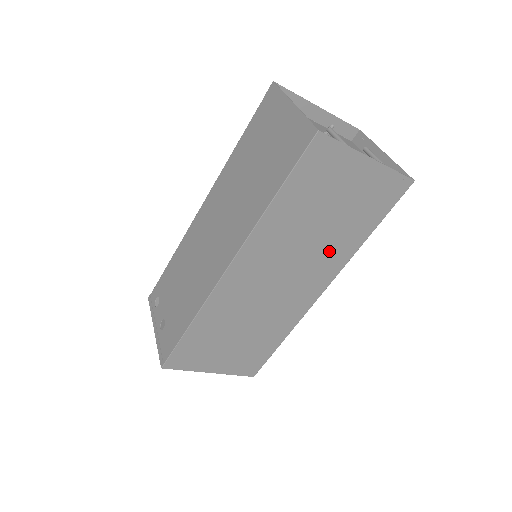
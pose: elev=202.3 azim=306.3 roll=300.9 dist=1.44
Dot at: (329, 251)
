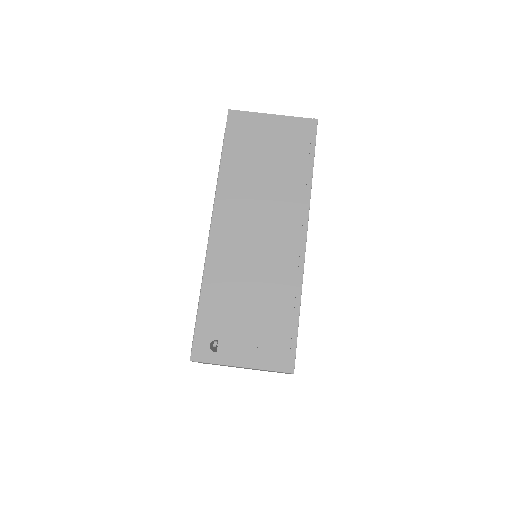
Dot at: occluded
